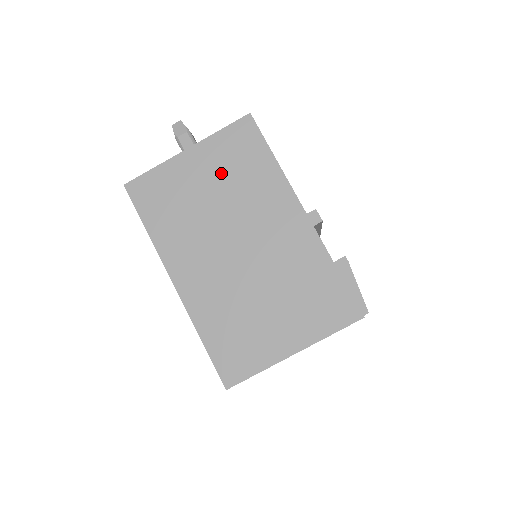
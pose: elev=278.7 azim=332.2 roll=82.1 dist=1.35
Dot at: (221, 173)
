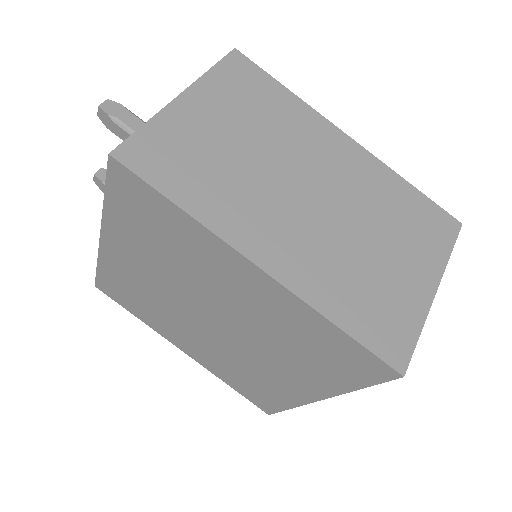
Dot at: (240, 114)
